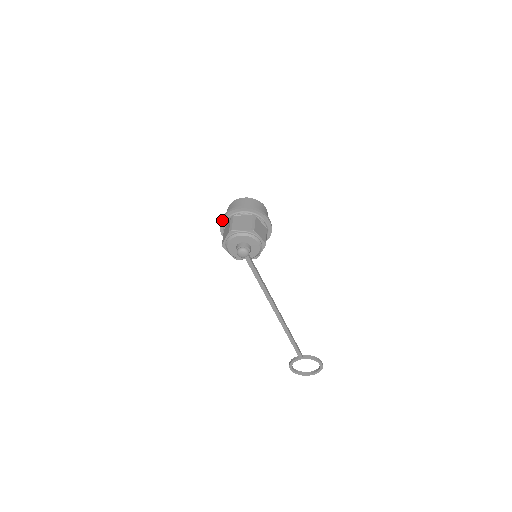
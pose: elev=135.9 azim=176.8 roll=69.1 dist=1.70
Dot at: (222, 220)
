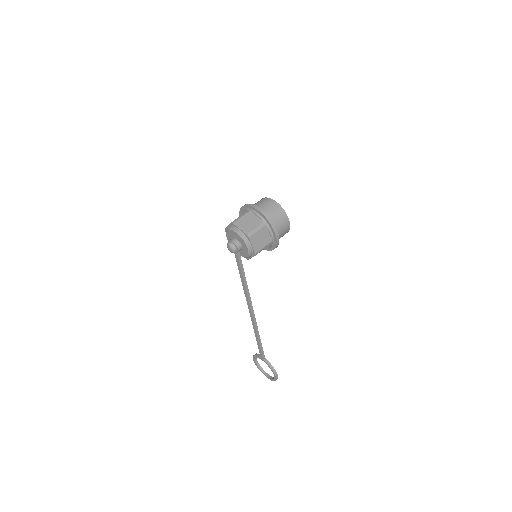
Dot at: (242, 207)
